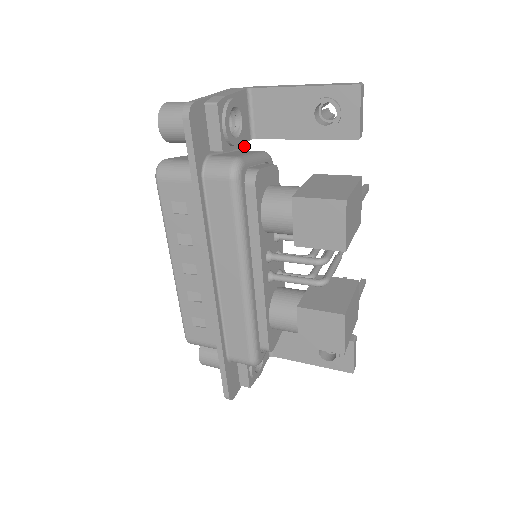
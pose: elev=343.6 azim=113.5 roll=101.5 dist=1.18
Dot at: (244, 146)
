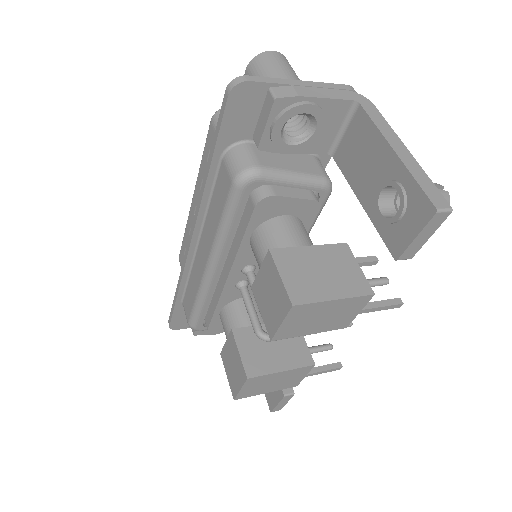
Dot at: occluded
